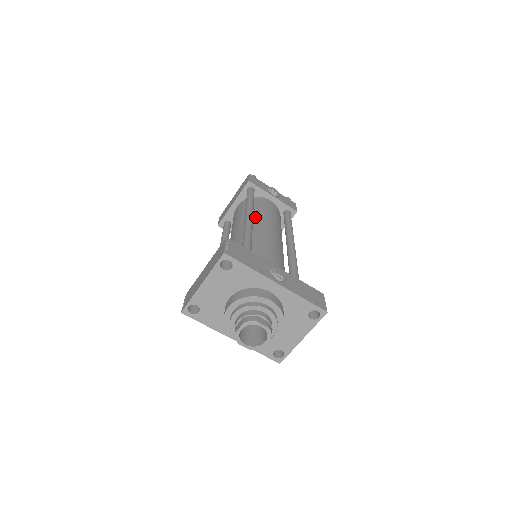
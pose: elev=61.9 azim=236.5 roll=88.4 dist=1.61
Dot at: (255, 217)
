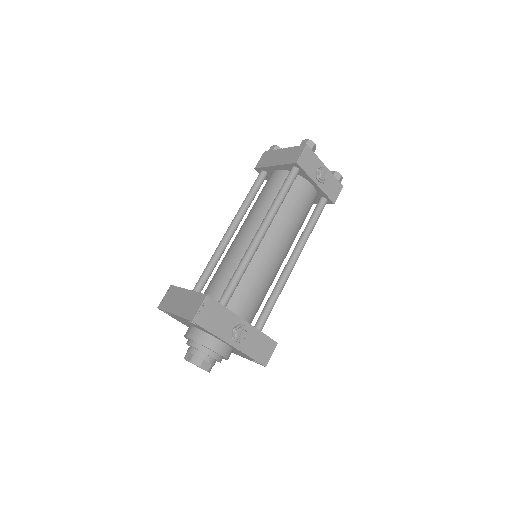
Dot at: (274, 221)
